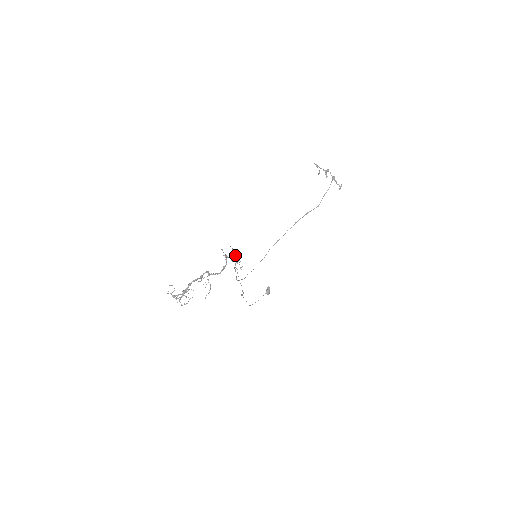
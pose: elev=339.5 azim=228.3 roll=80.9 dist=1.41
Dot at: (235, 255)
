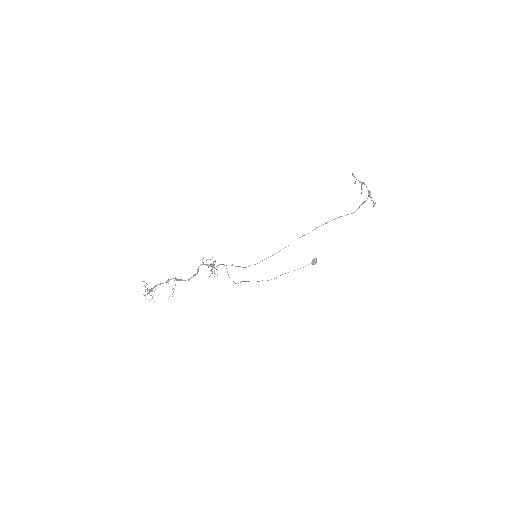
Dot at: (215, 262)
